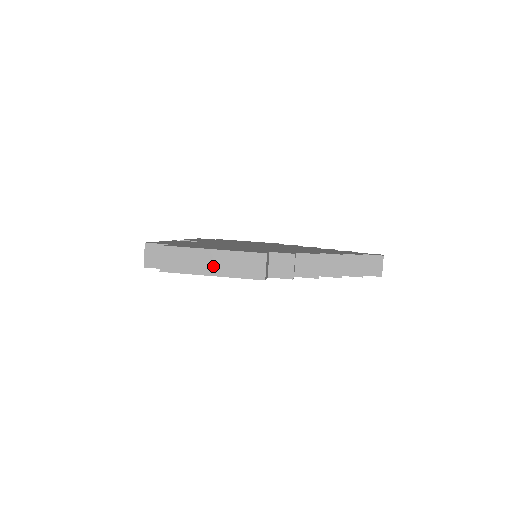
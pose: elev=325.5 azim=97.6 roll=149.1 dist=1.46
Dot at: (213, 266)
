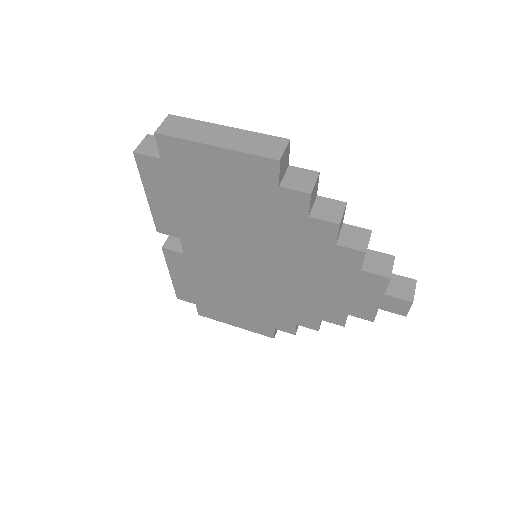
Dot at: (221, 139)
